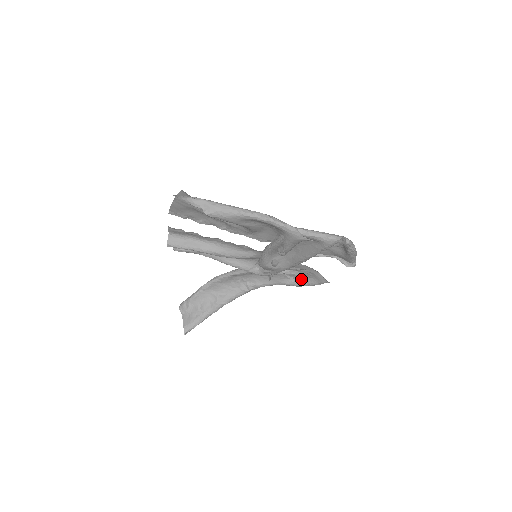
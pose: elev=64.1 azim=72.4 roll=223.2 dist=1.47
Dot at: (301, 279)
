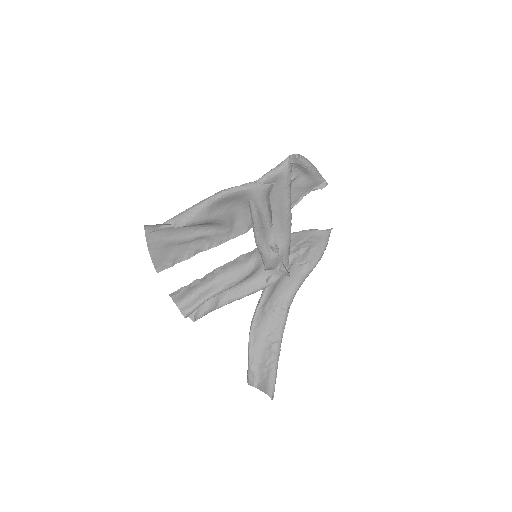
Dot at: (312, 255)
